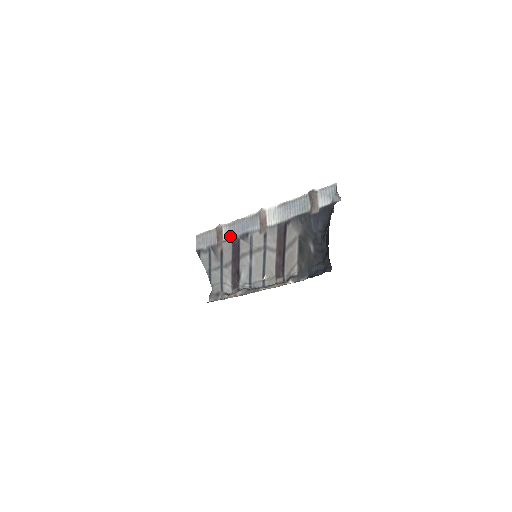
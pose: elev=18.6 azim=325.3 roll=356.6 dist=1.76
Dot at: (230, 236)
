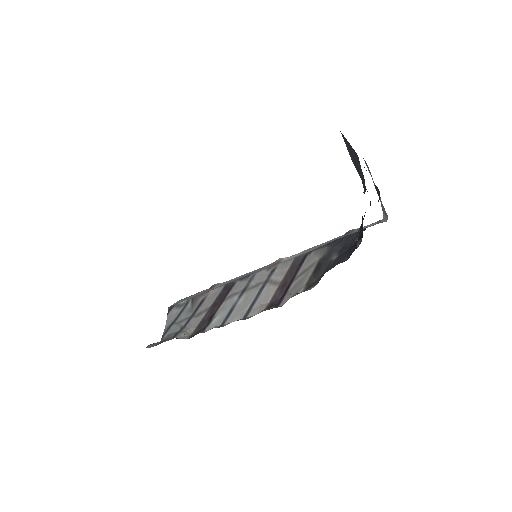
Dot at: (225, 284)
